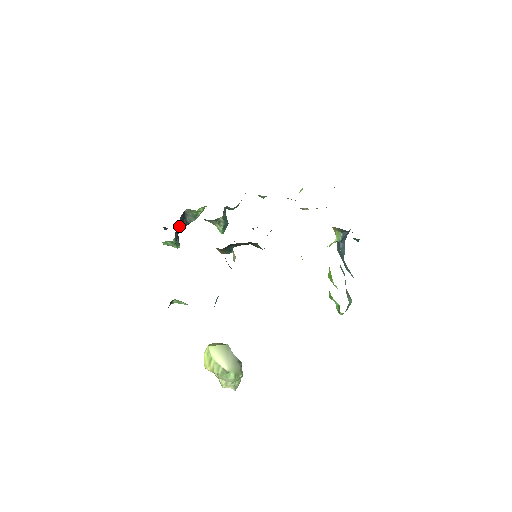
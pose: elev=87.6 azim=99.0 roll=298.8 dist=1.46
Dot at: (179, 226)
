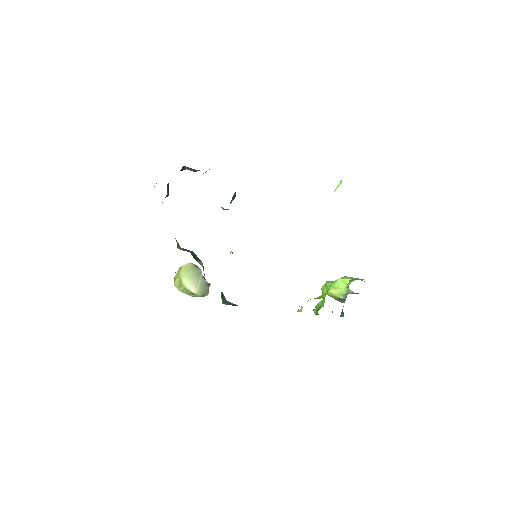
Dot at: occluded
